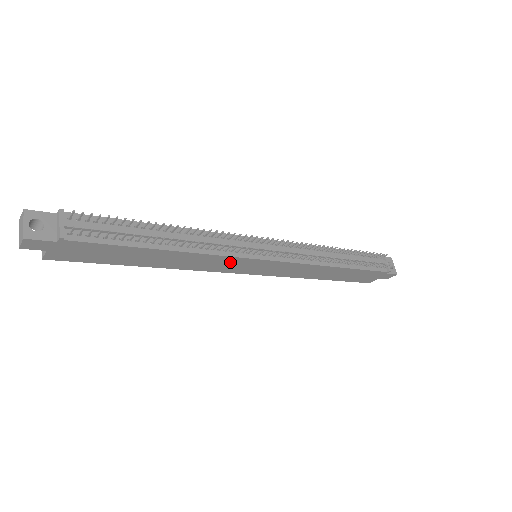
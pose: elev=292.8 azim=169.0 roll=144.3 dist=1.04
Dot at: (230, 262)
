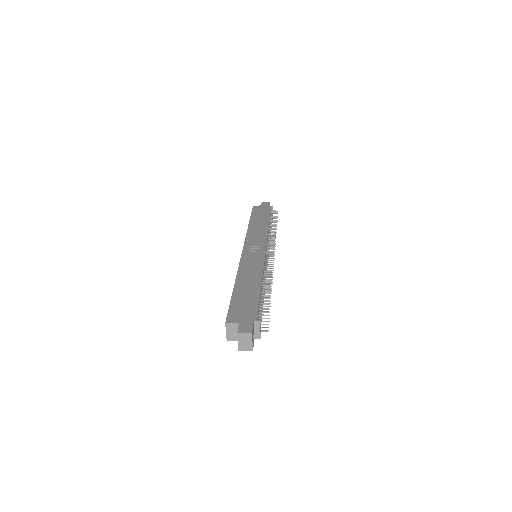
Dot at: occluded
